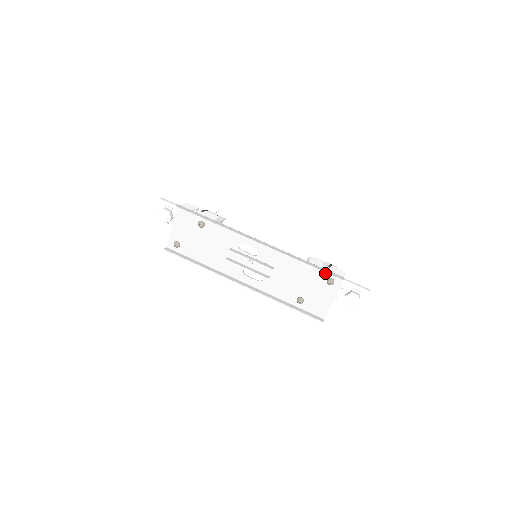
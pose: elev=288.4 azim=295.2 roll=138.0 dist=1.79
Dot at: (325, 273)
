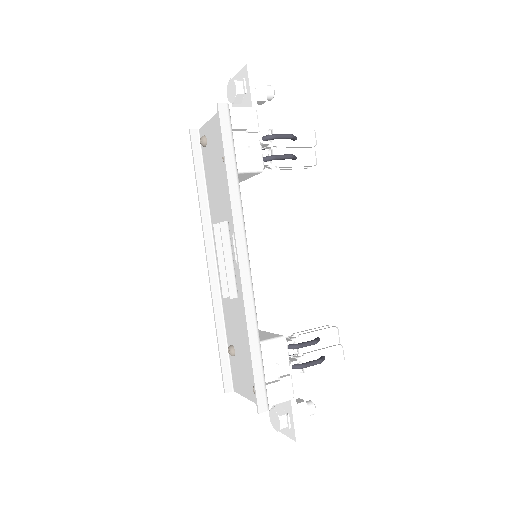
Dot at: (254, 381)
